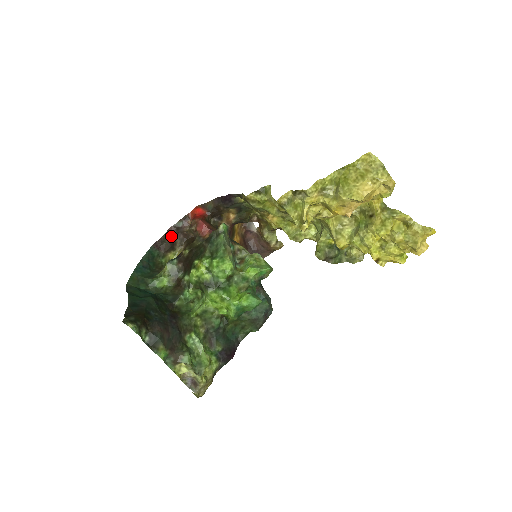
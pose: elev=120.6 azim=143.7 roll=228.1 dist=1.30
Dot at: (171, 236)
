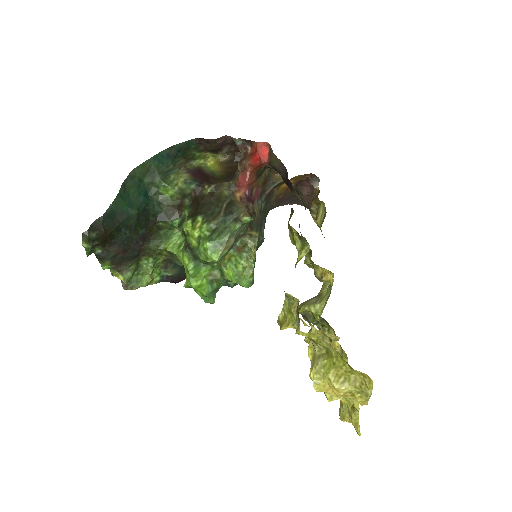
Dot at: (222, 143)
